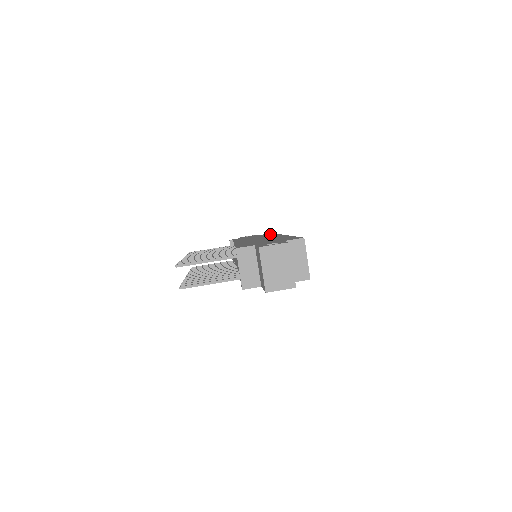
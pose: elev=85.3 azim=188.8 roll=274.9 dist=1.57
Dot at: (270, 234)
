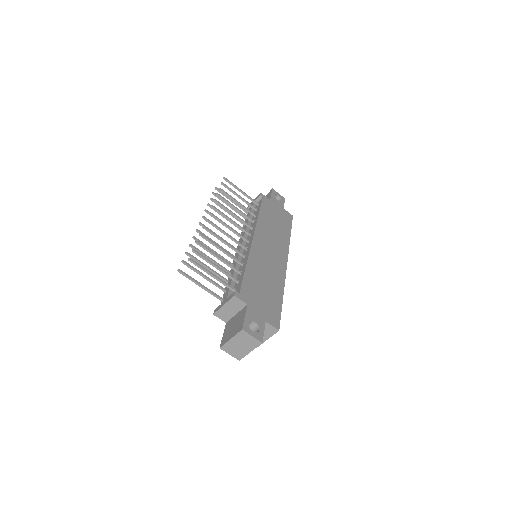
Dot at: (287, 228)
